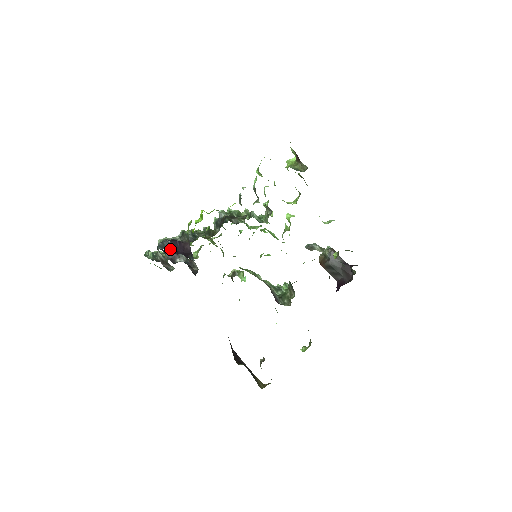
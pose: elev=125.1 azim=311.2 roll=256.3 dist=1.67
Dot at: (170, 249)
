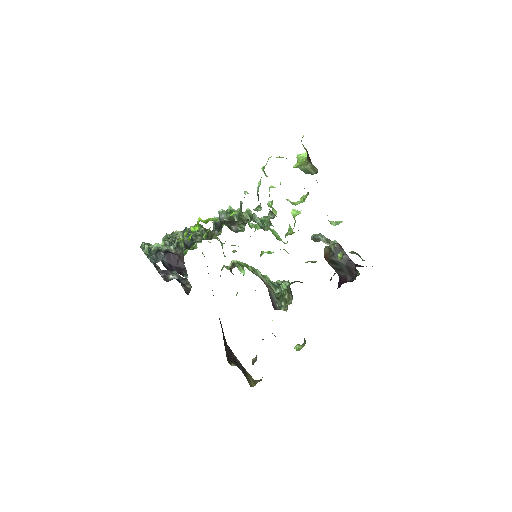
Dot at: (163, 264)
